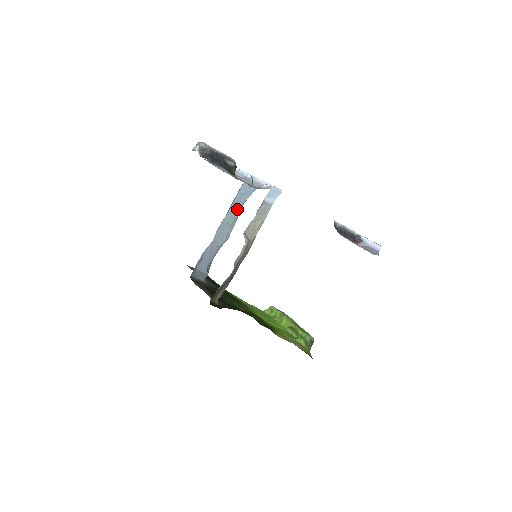
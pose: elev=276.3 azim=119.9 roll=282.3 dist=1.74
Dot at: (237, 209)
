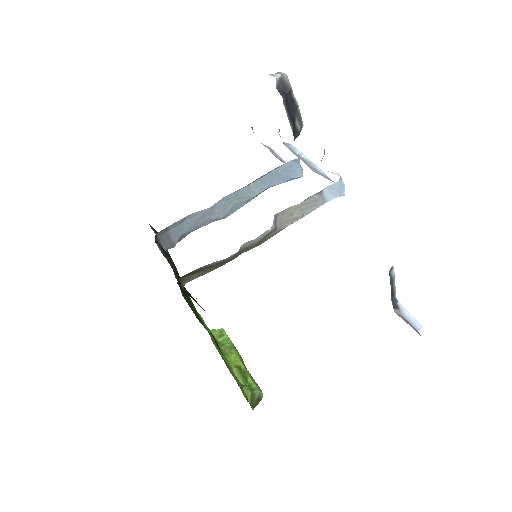
Dot at: (259, 188)
